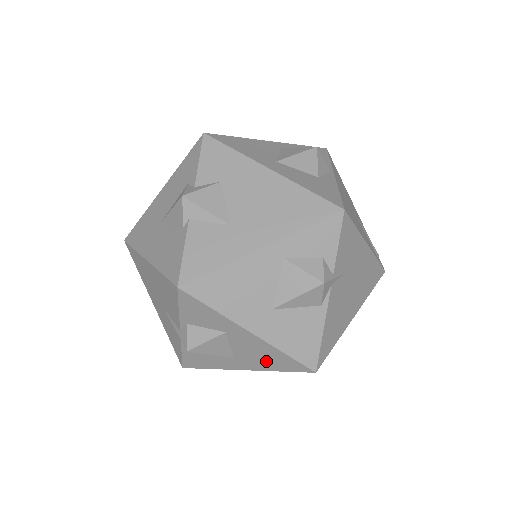
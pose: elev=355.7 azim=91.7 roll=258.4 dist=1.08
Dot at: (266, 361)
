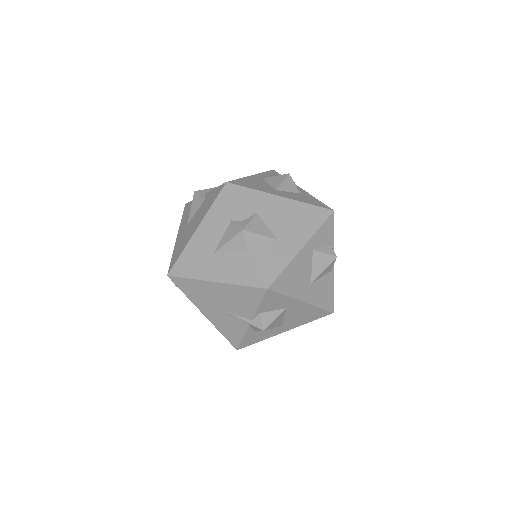
Dot at: (304, 318)
